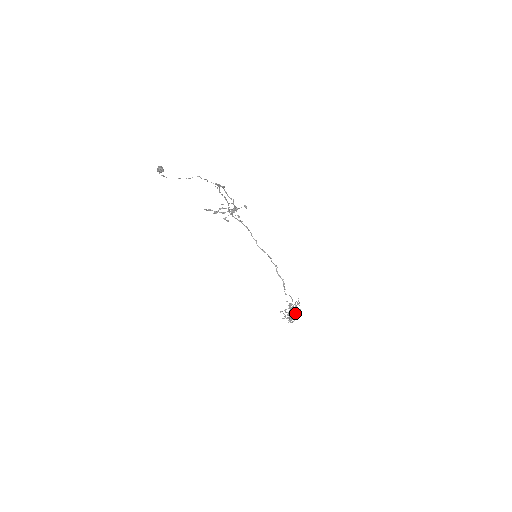
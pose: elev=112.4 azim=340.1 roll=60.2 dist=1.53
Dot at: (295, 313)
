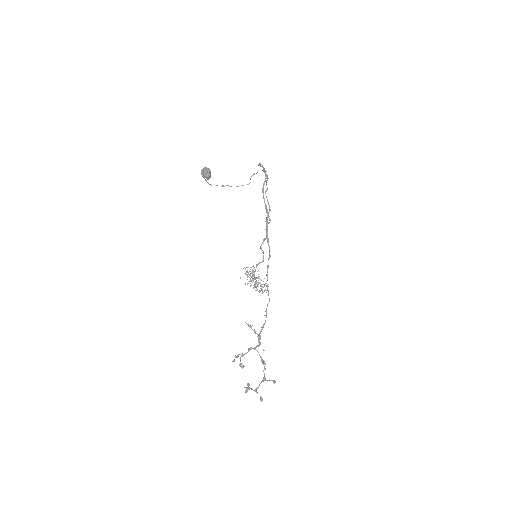
Dot at: occluded
